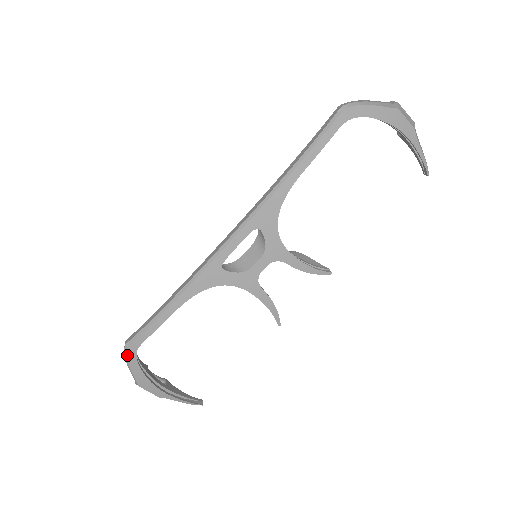
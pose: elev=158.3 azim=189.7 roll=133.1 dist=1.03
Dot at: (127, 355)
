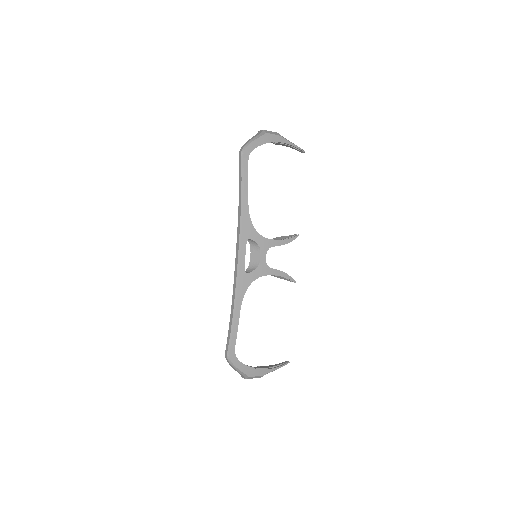
Dot at: (231, 361)
